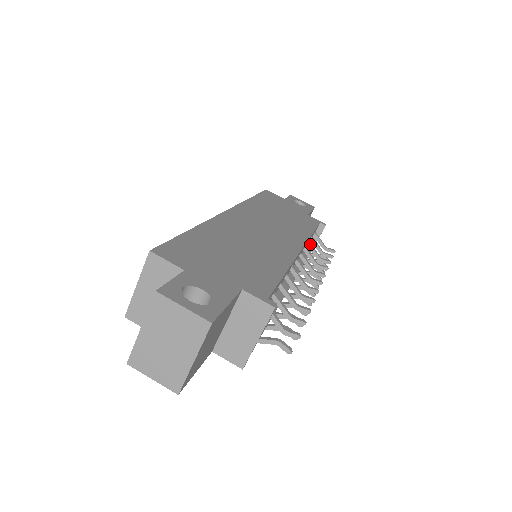
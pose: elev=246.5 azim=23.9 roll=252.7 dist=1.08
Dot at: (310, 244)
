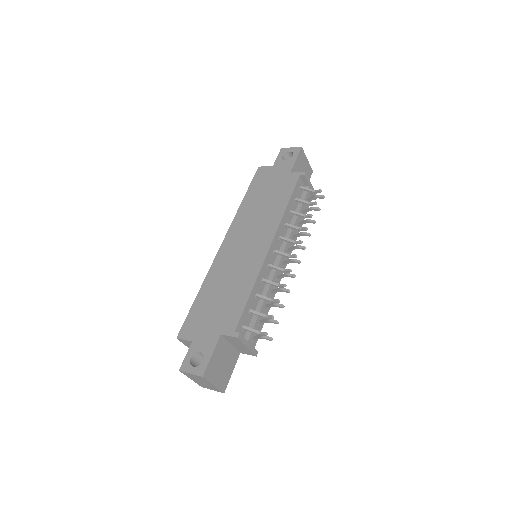
Dot at: (291, 212)
